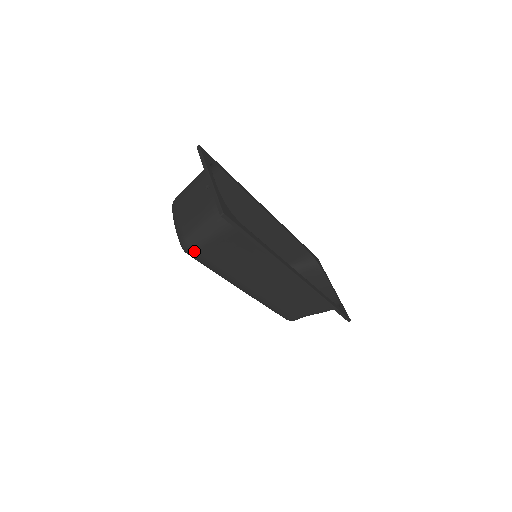
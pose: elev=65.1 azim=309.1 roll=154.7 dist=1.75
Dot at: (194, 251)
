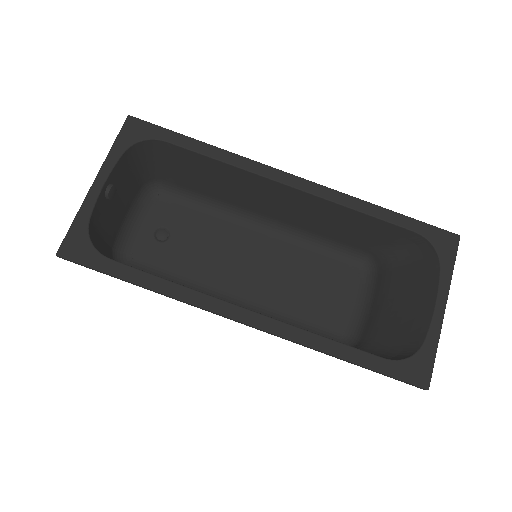
Dot at: occluded
